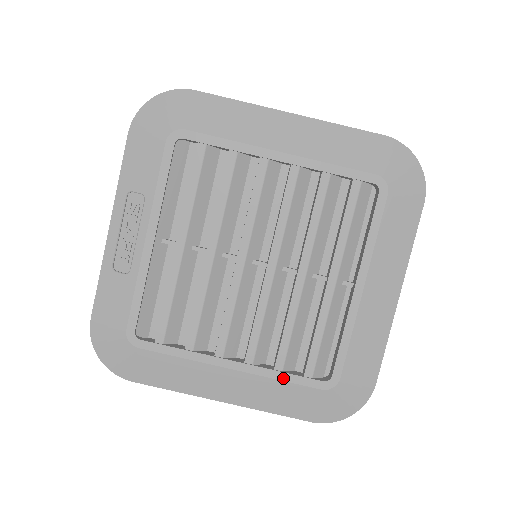
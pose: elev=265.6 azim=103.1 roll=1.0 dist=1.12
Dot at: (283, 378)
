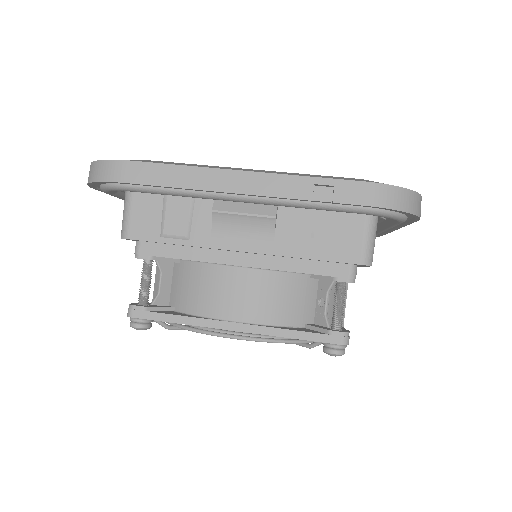
Dot at: occluded
